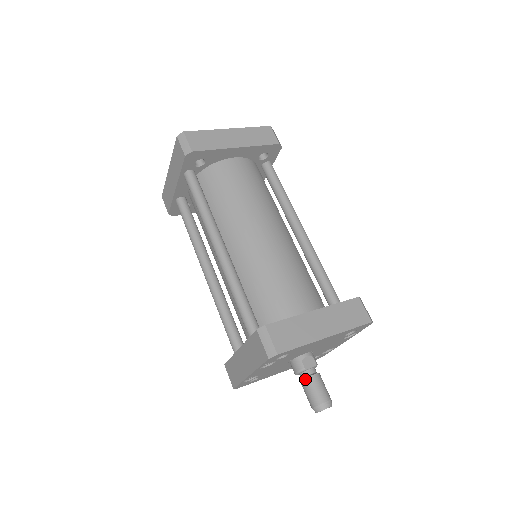
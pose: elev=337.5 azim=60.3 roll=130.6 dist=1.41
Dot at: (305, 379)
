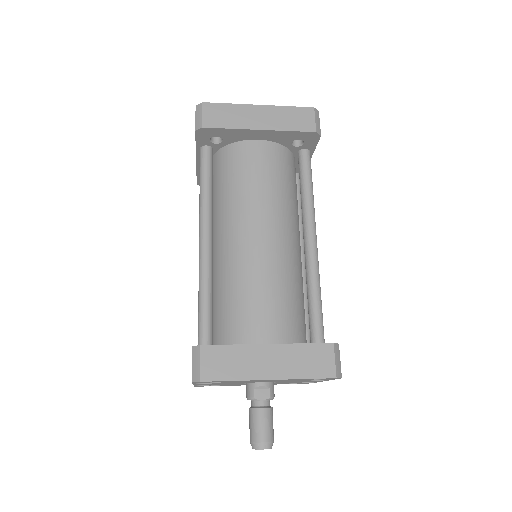
Dot at: (251, 409)
